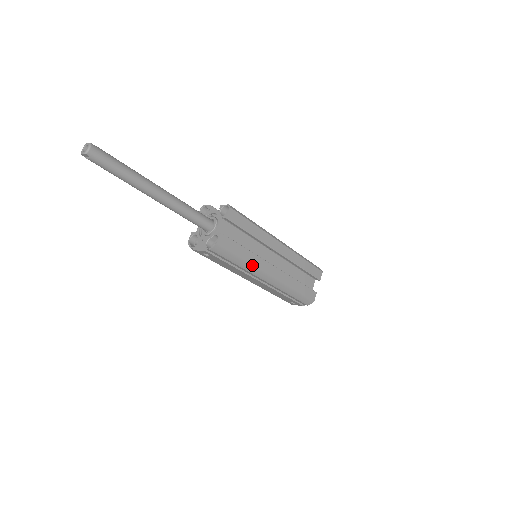
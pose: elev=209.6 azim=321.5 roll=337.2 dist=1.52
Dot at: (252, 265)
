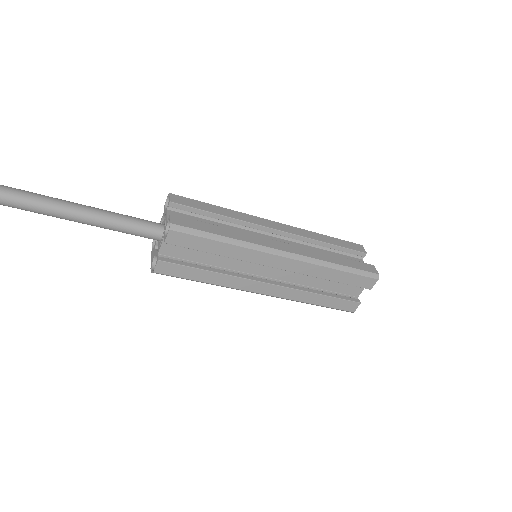
Dot at: (224, 286)
